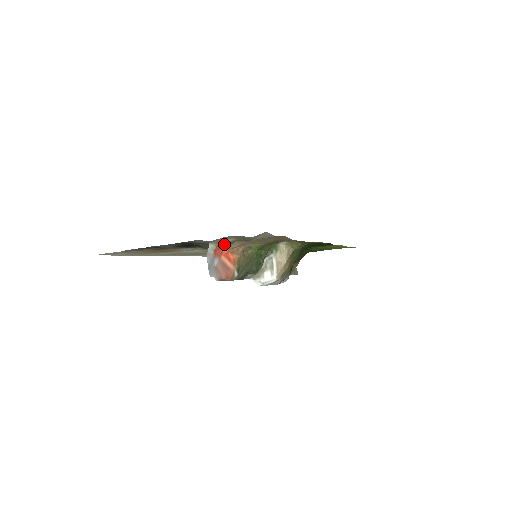
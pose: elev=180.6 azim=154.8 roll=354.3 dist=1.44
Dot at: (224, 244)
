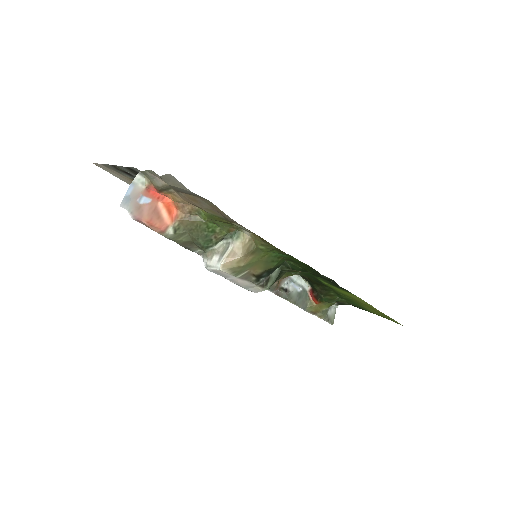
Dot at: (158, 185)
